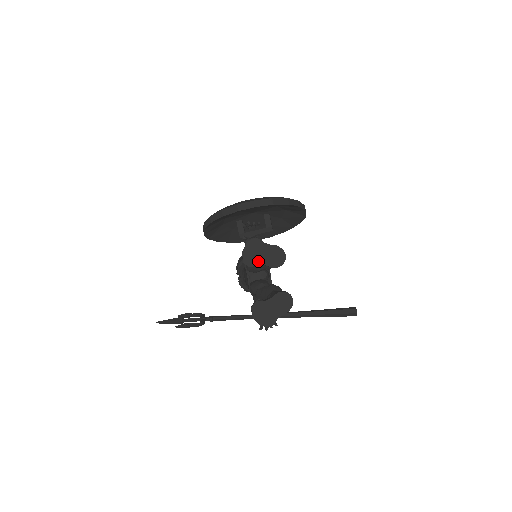
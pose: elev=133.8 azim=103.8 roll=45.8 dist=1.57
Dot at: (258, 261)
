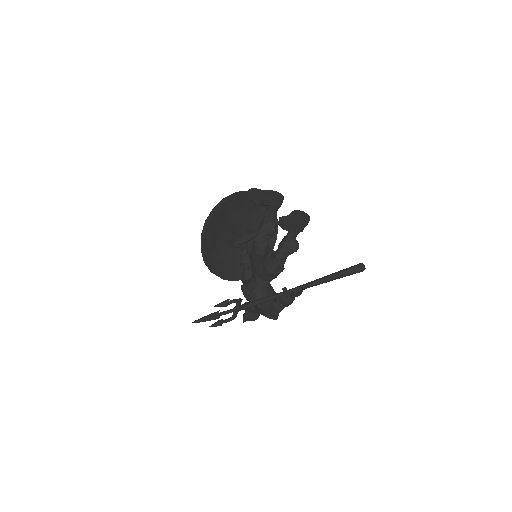
Dot at: (264, 198)
